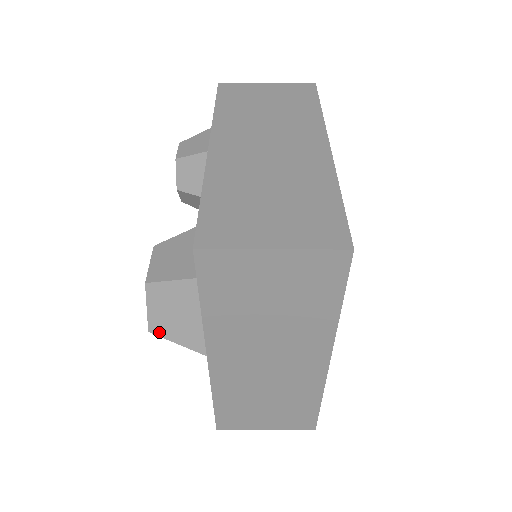
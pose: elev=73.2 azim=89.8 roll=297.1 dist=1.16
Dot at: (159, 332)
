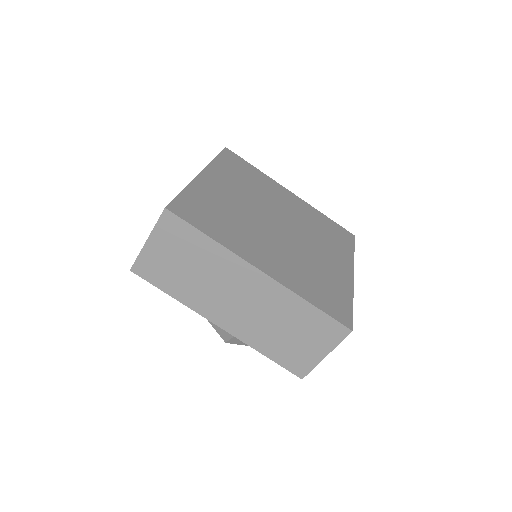
Dot at: (227, 338)
